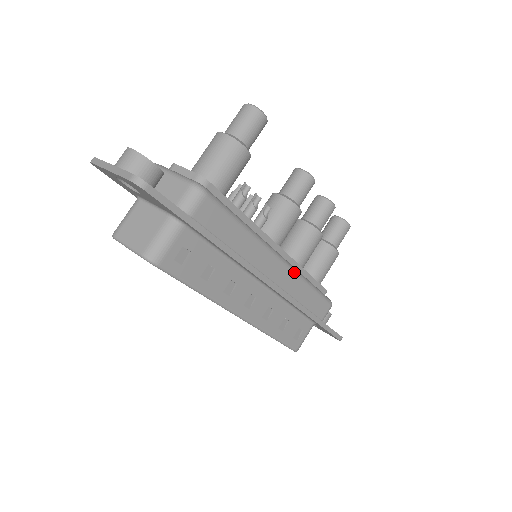
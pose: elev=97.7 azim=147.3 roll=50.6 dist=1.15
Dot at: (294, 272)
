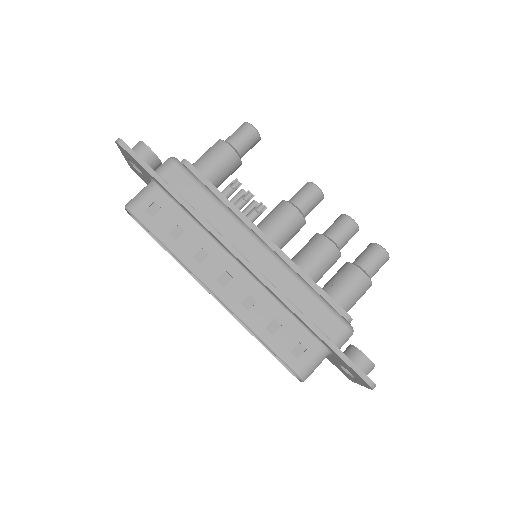
Dot at: (280, 262)
